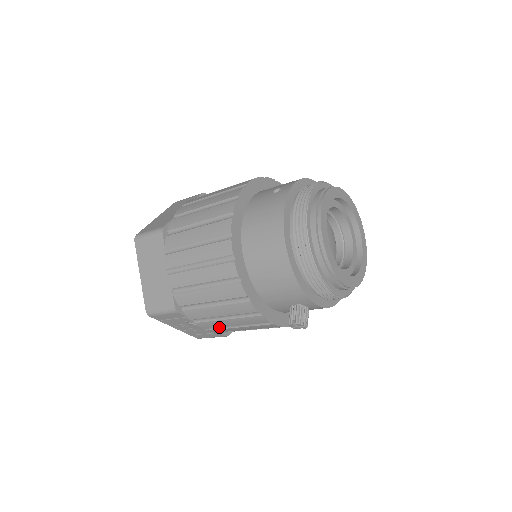
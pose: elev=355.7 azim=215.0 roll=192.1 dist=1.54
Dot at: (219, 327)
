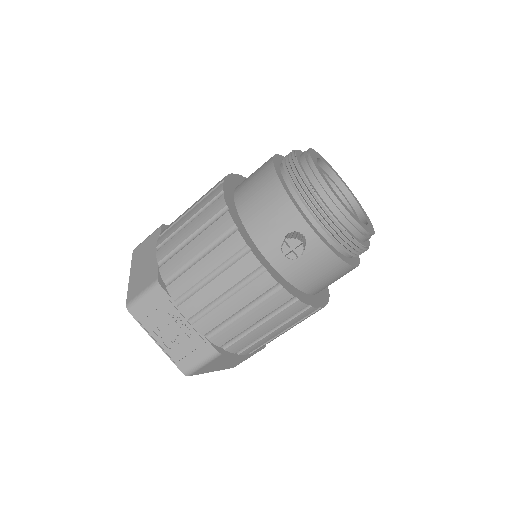
Dot at: (206, 310)
